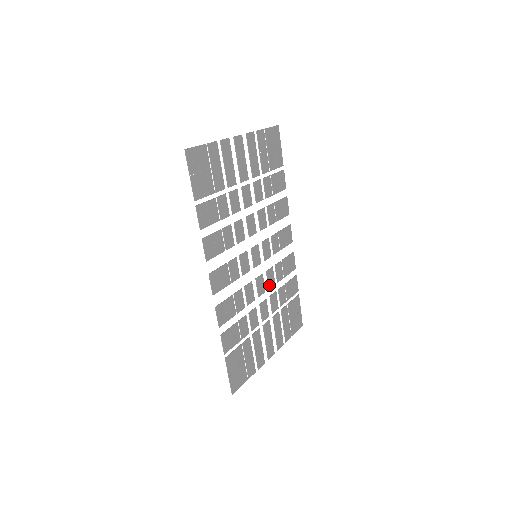
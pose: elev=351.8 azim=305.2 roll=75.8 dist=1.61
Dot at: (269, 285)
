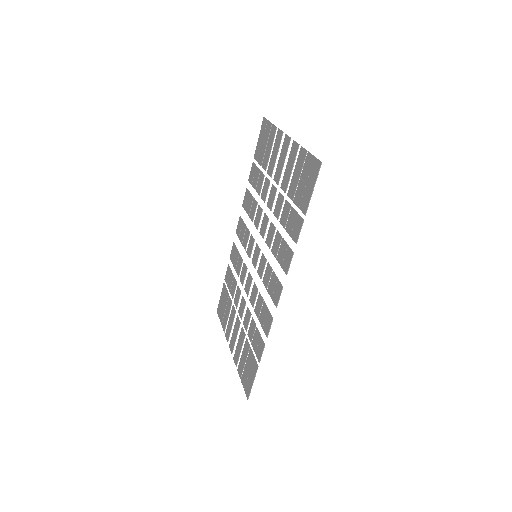
Dot at: (243, 281)
